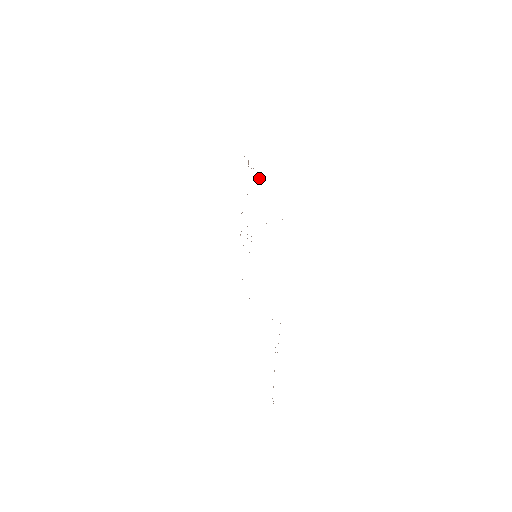
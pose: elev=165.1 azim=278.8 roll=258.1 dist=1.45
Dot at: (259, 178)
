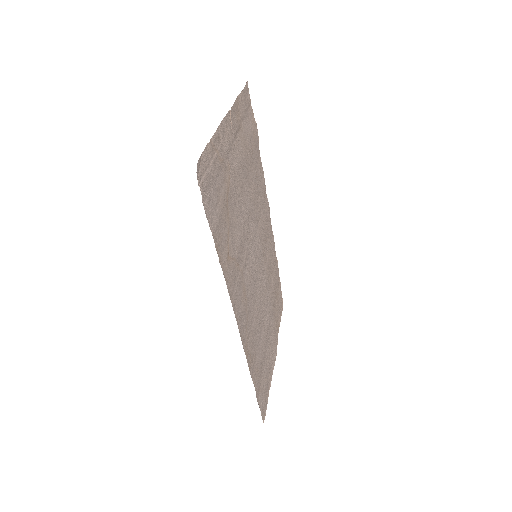
Dot at: (268, 203)
